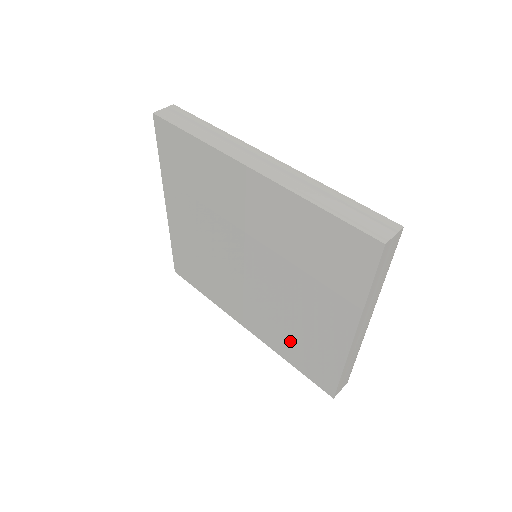
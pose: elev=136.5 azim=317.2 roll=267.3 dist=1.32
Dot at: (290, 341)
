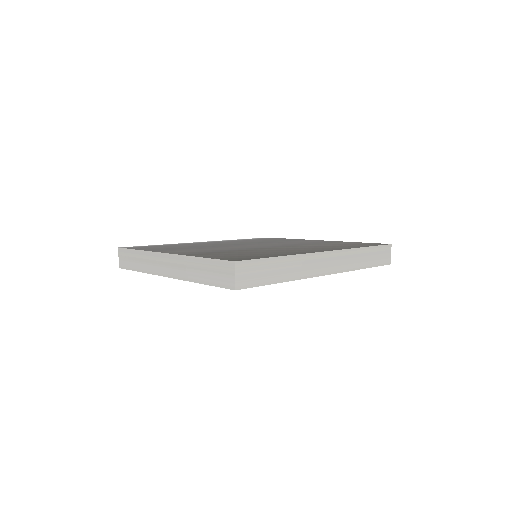
Dot at: occluded
